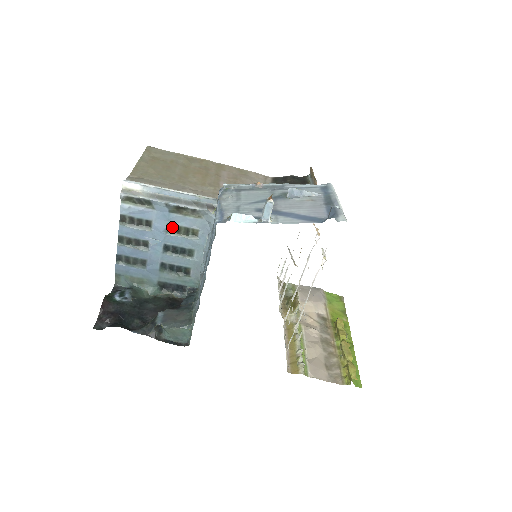
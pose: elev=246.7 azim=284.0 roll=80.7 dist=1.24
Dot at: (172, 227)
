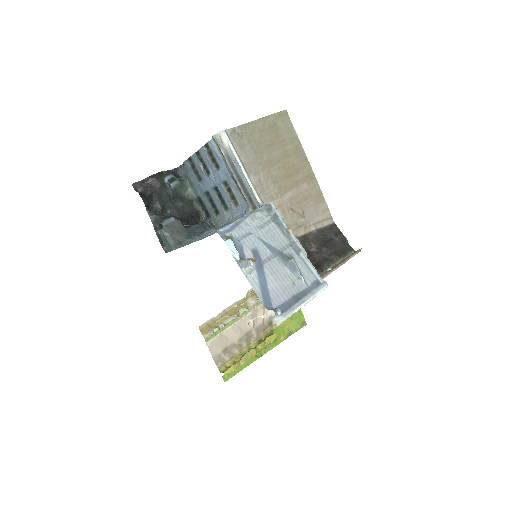
Dot at: (227, 185)
